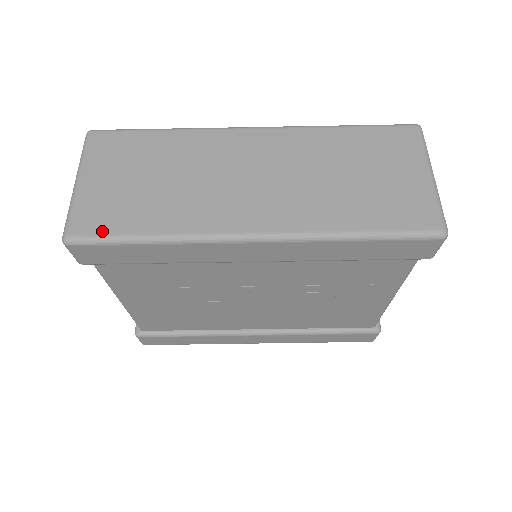
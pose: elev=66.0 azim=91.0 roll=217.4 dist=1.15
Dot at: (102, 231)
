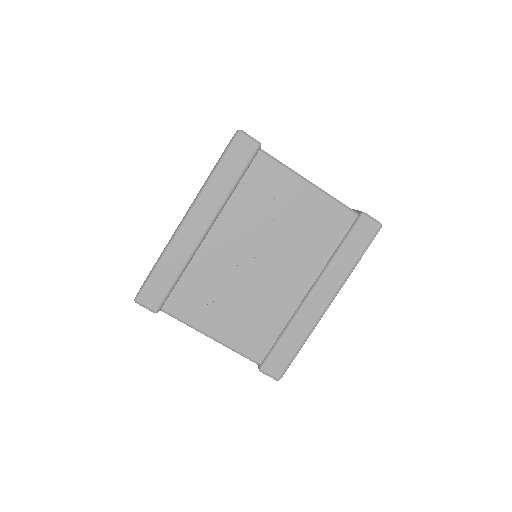
Dot at: (144, 283)
